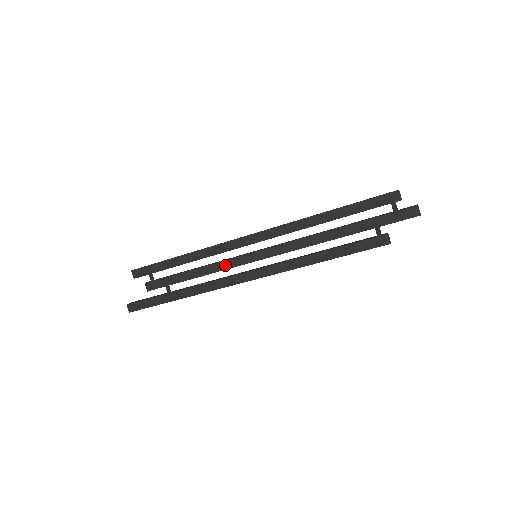
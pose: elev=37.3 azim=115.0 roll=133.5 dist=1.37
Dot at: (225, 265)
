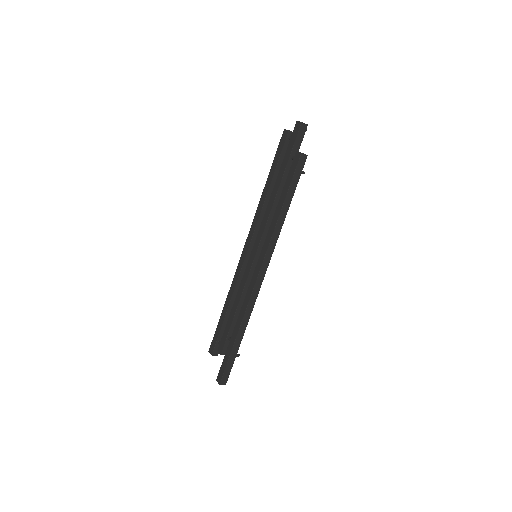
Dot at: (244, 281)
